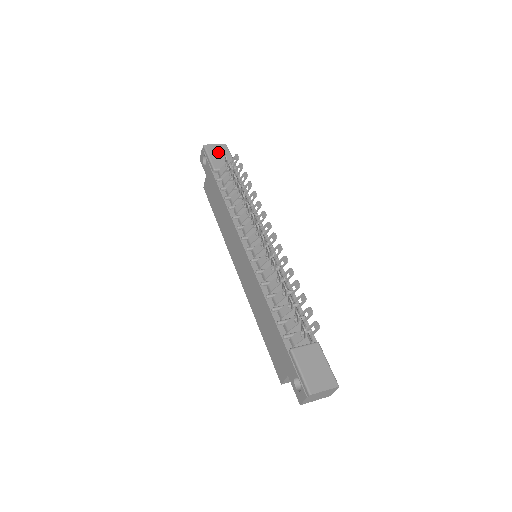
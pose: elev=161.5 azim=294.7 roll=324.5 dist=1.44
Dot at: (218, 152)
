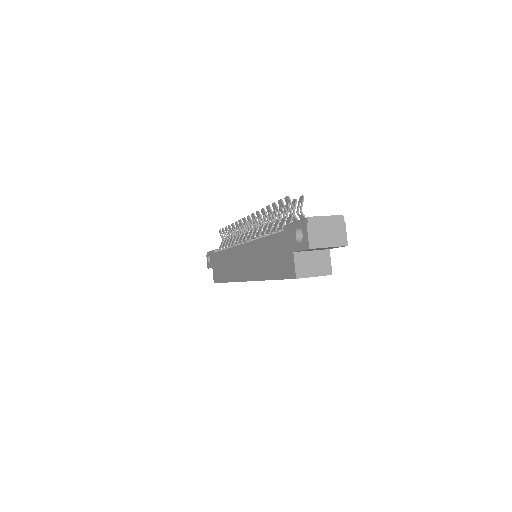
Dot at: occluded
